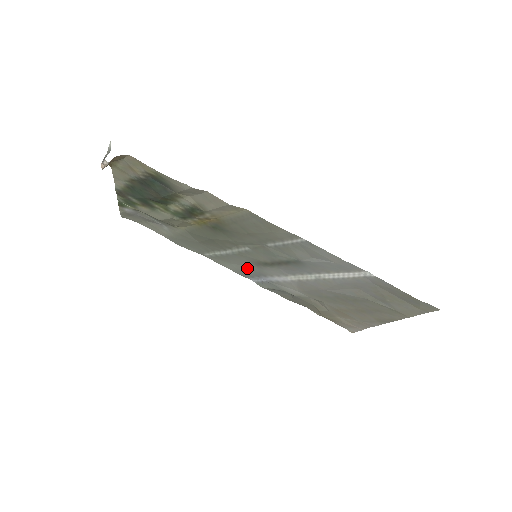
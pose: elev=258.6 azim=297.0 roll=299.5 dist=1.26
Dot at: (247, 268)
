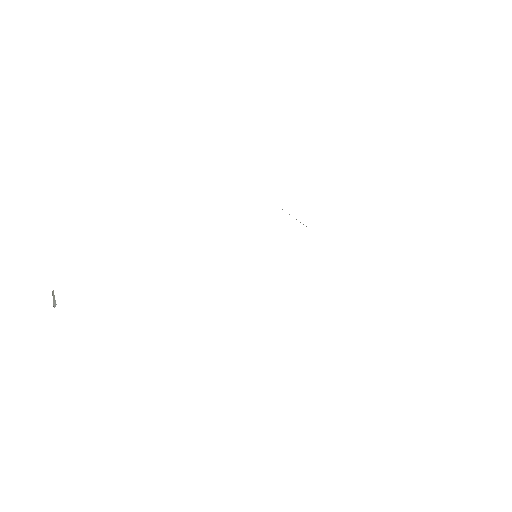
Dot at: occluded
